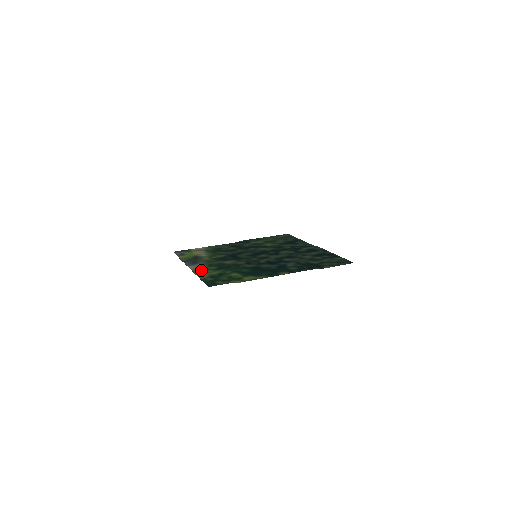
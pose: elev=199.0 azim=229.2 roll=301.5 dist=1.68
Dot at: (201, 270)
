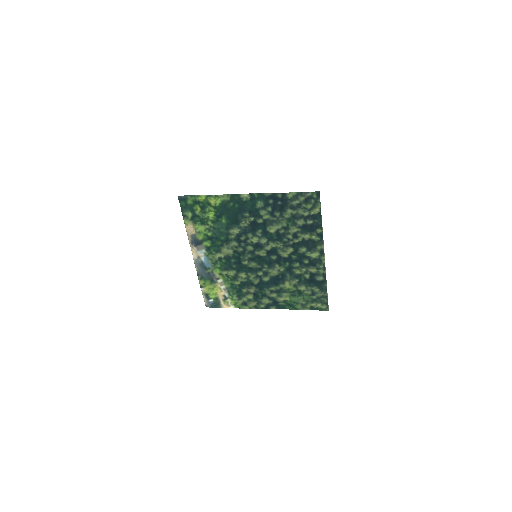
Dot at: (196, 242)
